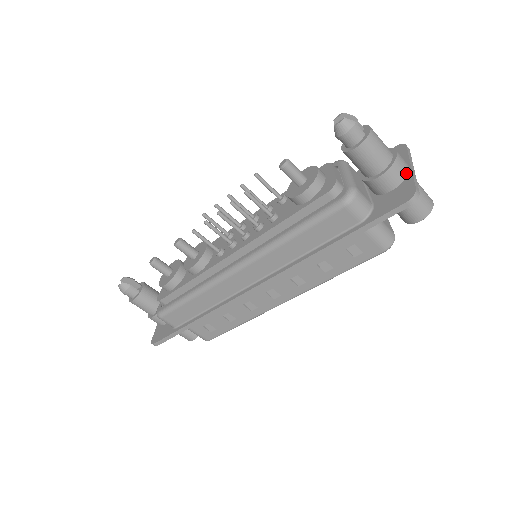
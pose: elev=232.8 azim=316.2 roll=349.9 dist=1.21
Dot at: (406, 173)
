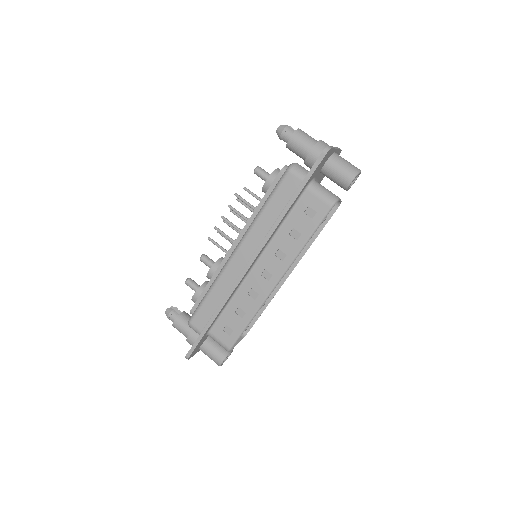
Dot at: occluded
